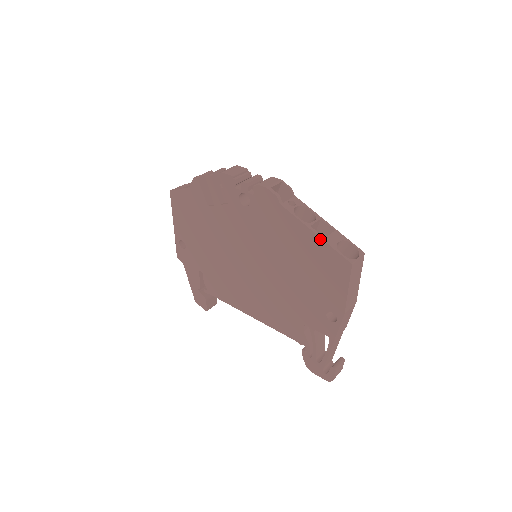
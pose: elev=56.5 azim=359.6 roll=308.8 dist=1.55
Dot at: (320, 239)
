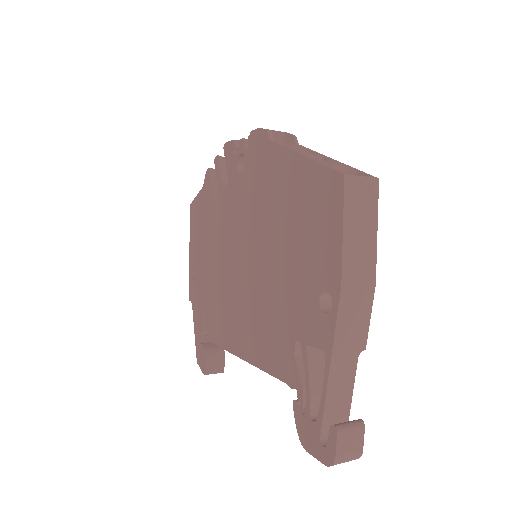
Dot at: (307, 160)
